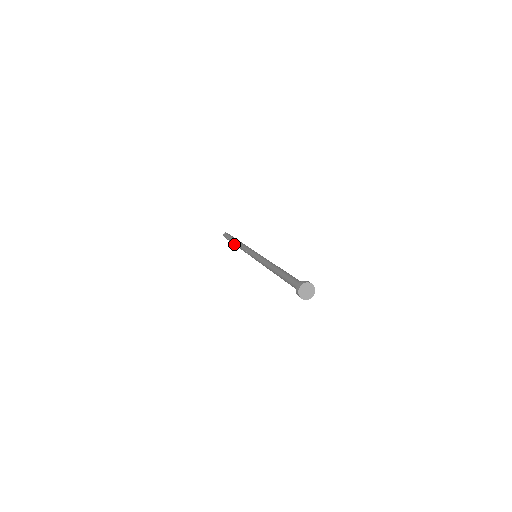
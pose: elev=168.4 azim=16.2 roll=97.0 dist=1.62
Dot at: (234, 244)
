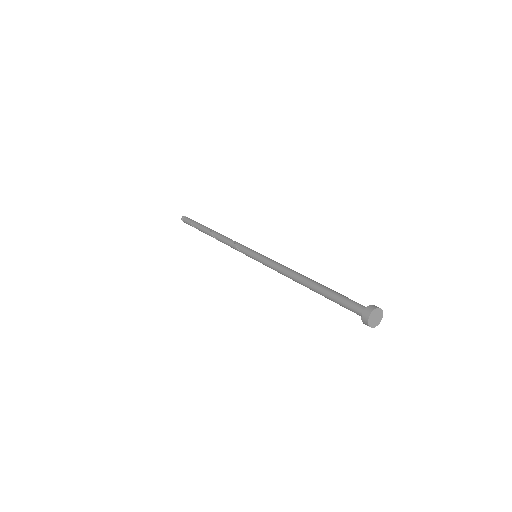
Dot at: (207, 234)
